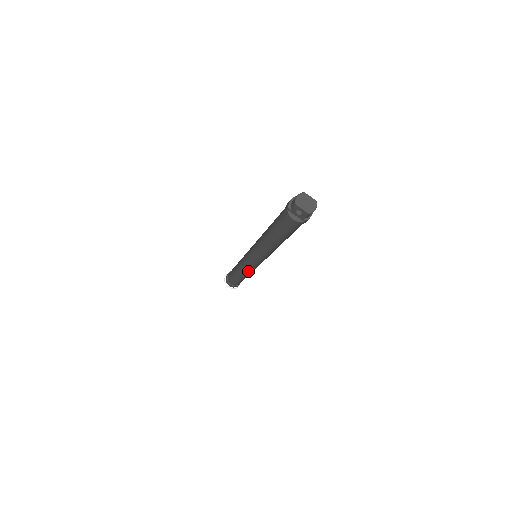
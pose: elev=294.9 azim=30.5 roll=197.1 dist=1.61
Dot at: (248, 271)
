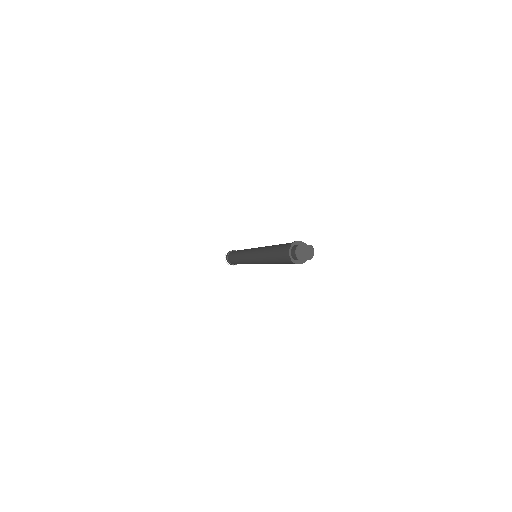
Dot at: occluded
